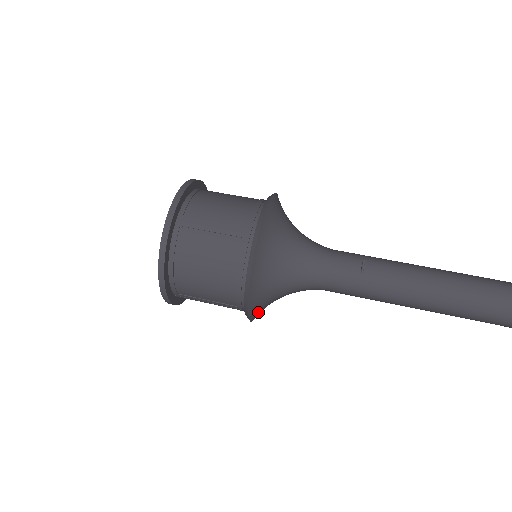
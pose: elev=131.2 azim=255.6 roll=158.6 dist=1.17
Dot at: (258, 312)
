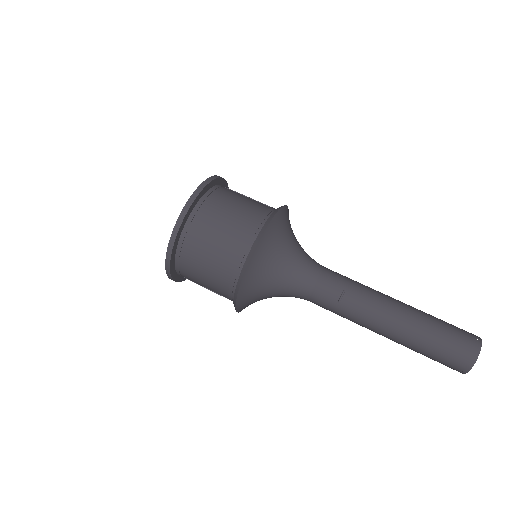
Dot at: occluded
